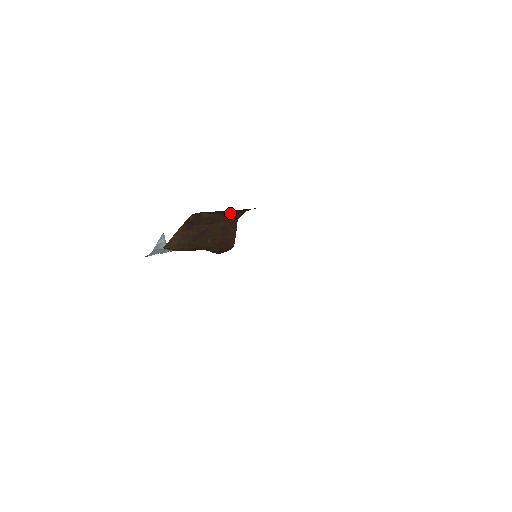
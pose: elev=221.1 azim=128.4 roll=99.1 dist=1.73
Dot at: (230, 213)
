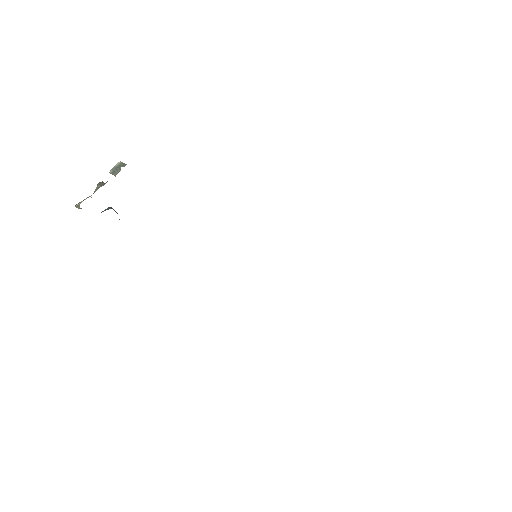
Dot at: occluded
